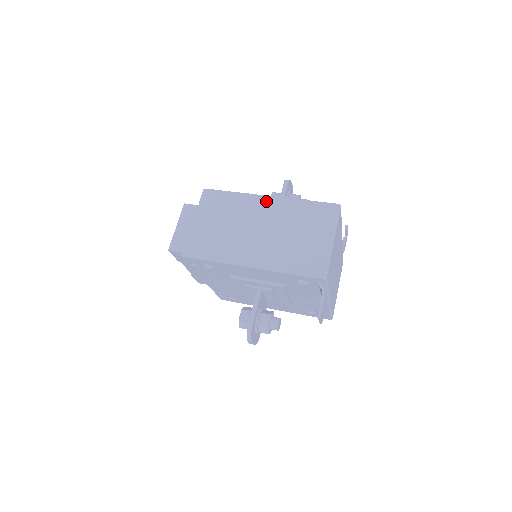
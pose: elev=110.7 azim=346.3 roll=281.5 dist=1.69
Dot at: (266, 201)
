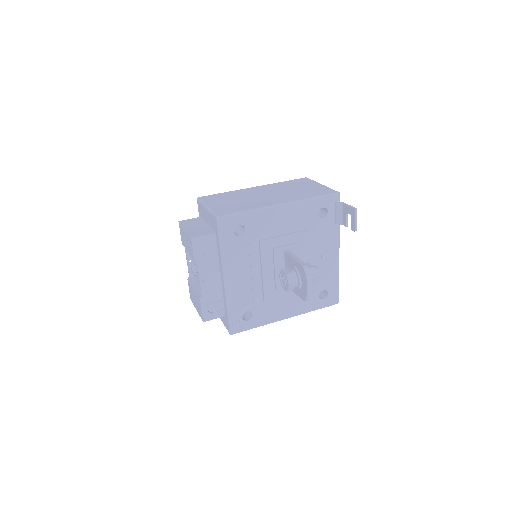
Dot at: (255, 188)
